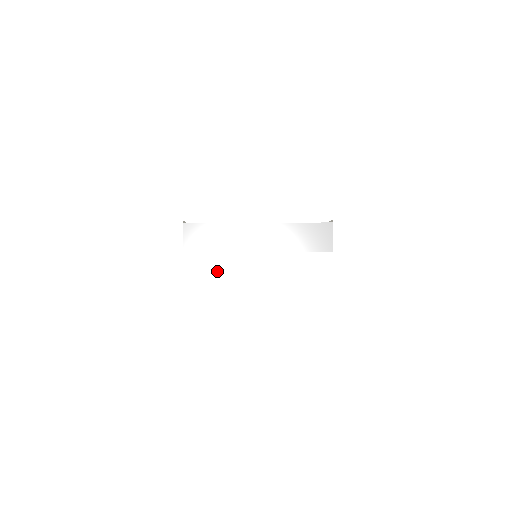
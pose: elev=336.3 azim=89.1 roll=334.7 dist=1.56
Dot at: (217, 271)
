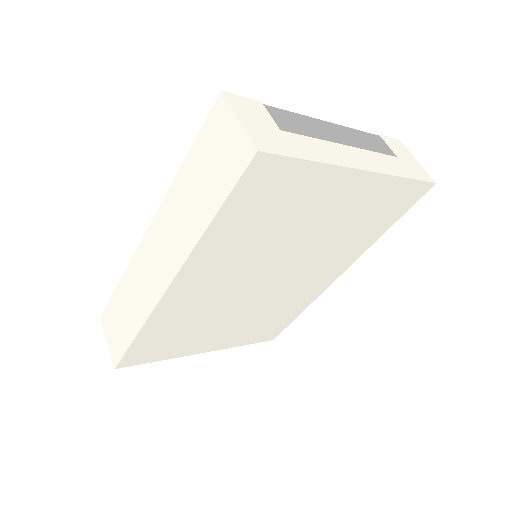
Dot at: (324, 153)
